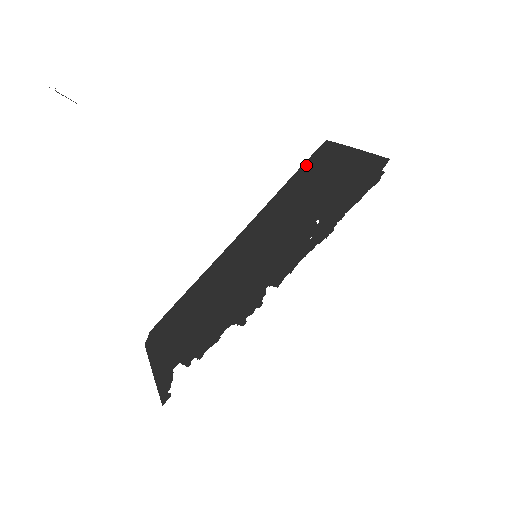
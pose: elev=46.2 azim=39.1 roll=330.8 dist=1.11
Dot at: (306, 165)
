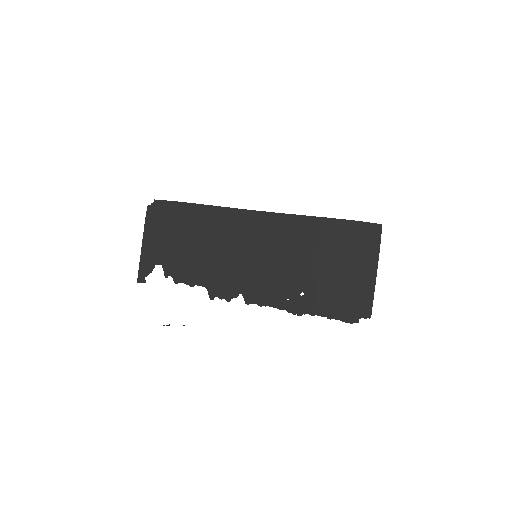
Dot at: (350, 226)
